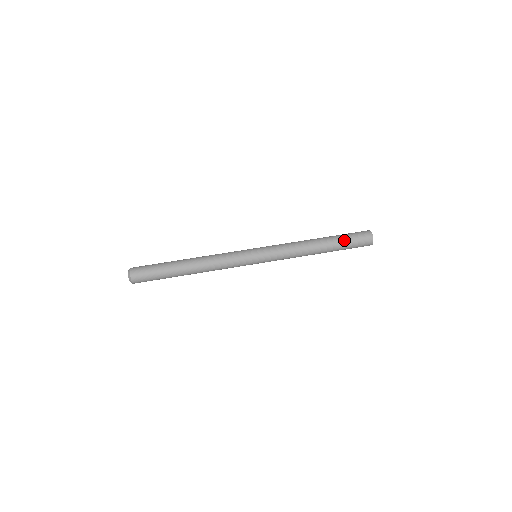
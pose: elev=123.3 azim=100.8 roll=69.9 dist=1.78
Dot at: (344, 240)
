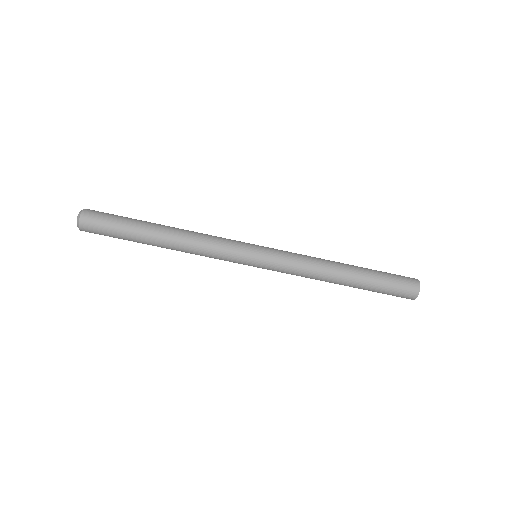
Dot at: (375, 291)
